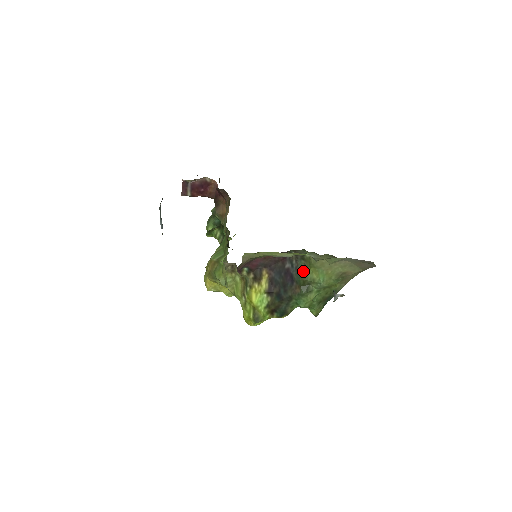
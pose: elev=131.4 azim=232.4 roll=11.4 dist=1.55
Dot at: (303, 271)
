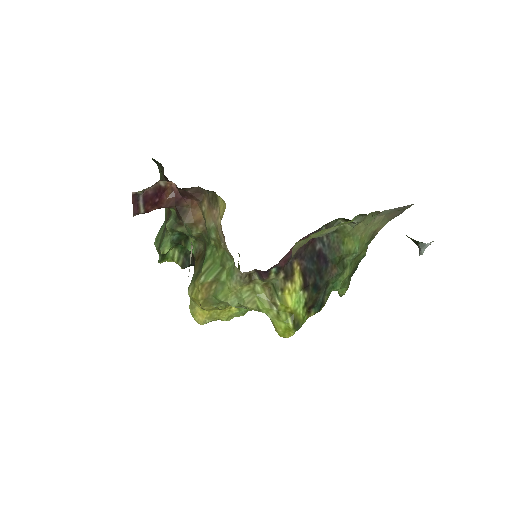
Dot at: (337, 246)
